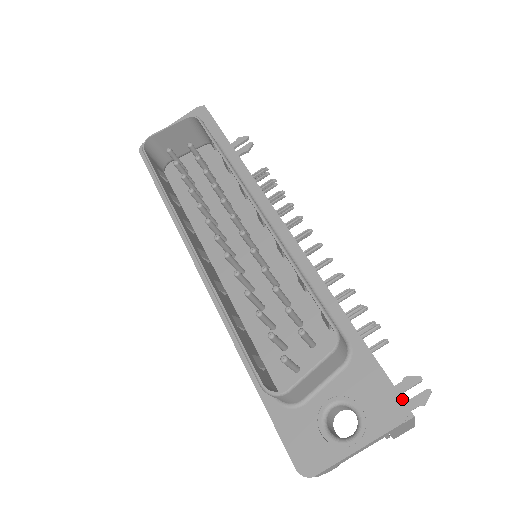
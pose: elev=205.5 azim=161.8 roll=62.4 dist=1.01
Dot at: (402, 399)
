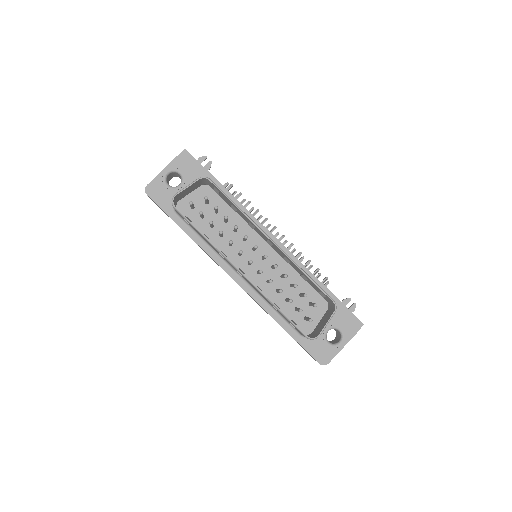
Dot at: (358, 319)
